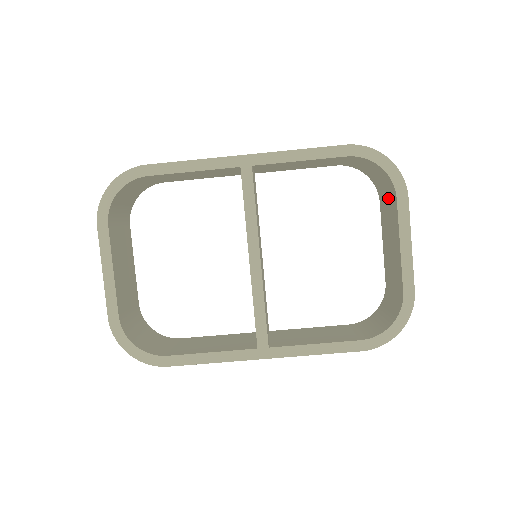
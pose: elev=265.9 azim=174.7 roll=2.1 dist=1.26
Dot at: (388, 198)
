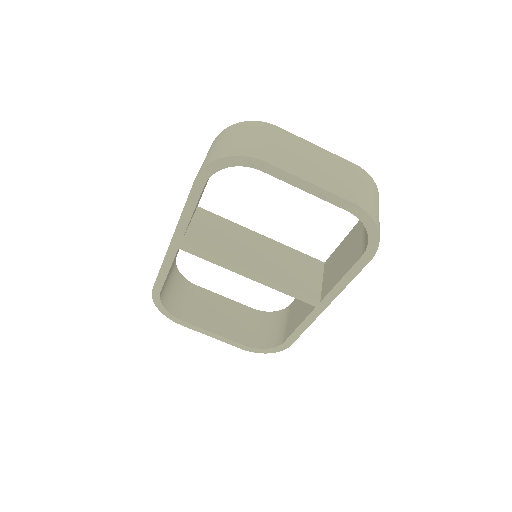
Dot at: occluded
